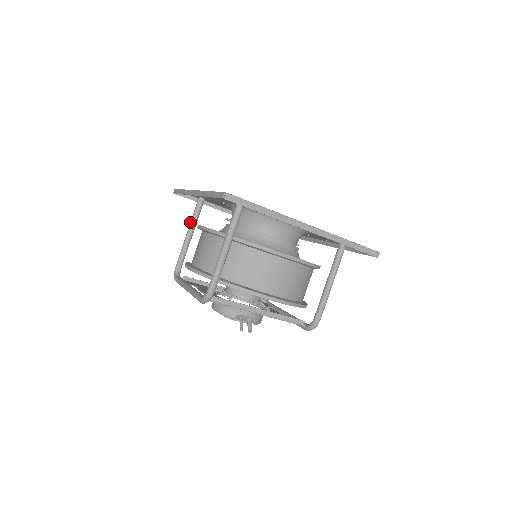
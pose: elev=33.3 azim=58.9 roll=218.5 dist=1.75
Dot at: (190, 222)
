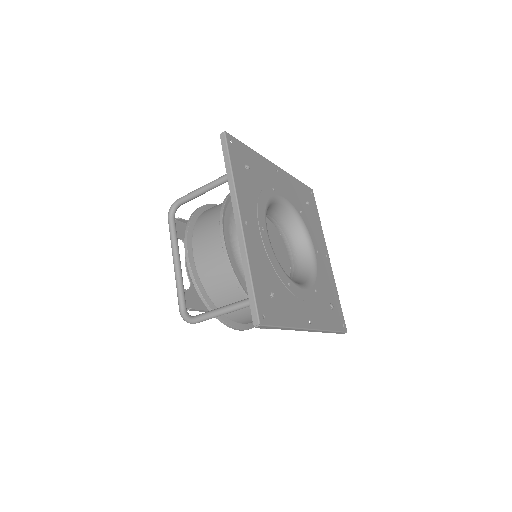
Dot at: (218, 179)
